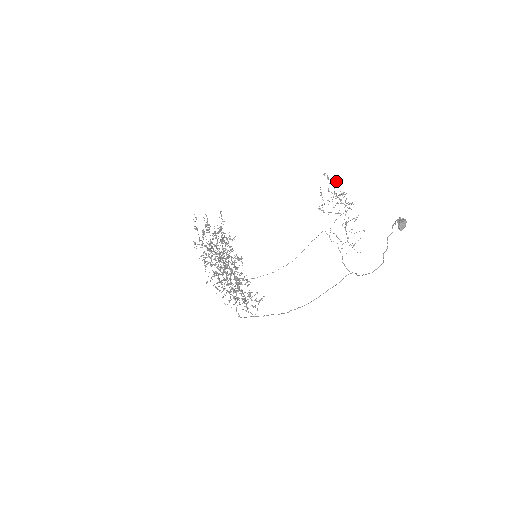
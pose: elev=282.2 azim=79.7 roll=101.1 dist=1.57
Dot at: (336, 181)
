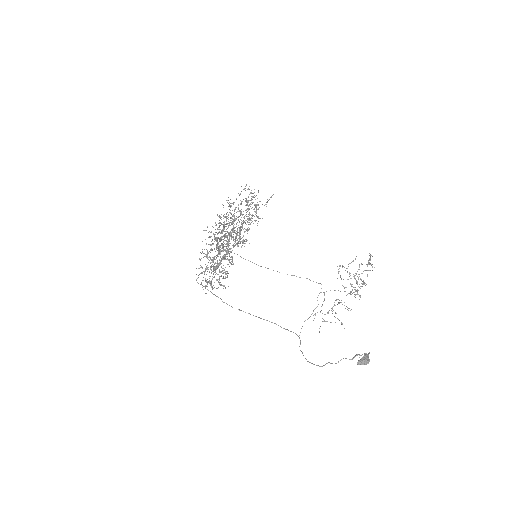
Dot at: occluded
